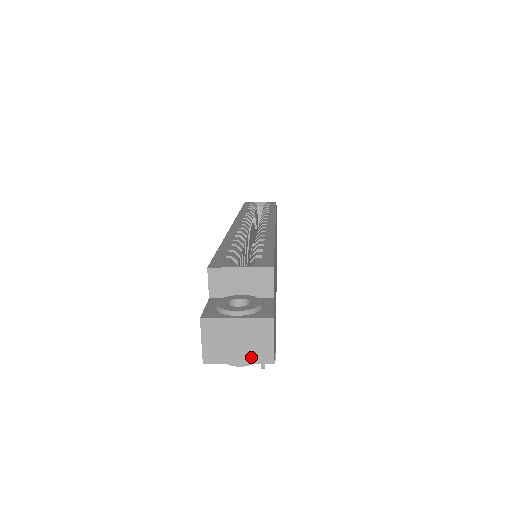
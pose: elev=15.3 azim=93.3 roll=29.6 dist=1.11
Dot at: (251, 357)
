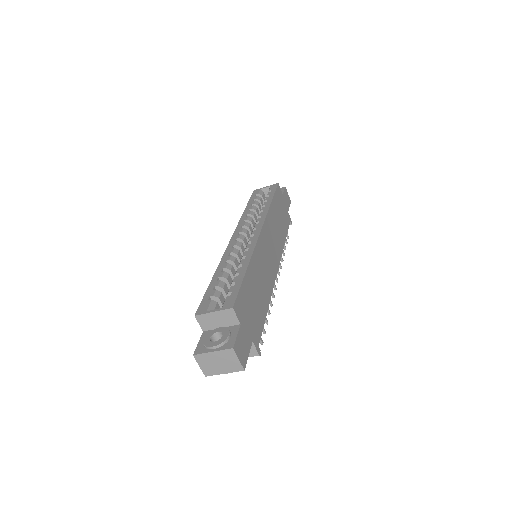
Dot at: (230, 369)
